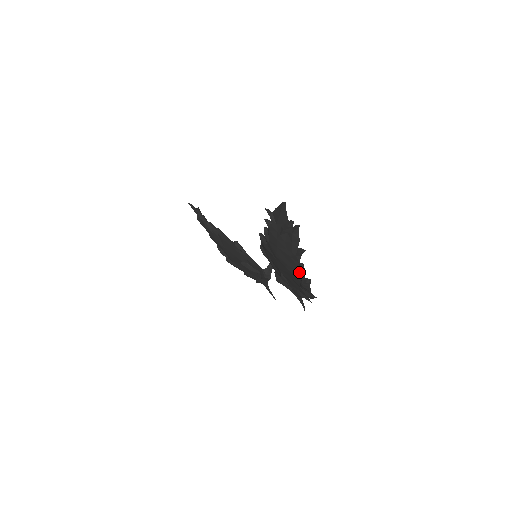
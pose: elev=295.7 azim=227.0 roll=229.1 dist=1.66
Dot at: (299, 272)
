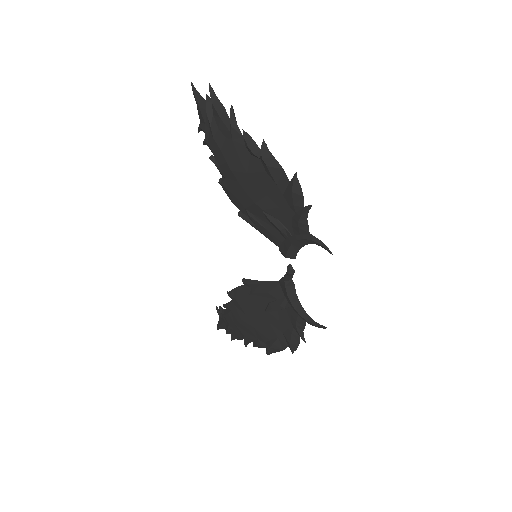
Dot at: (247, 144)
